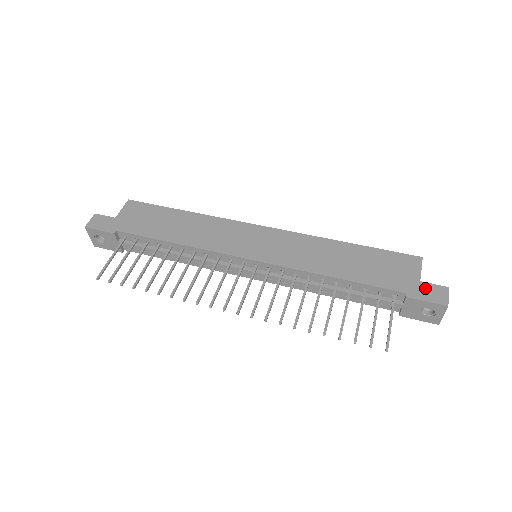
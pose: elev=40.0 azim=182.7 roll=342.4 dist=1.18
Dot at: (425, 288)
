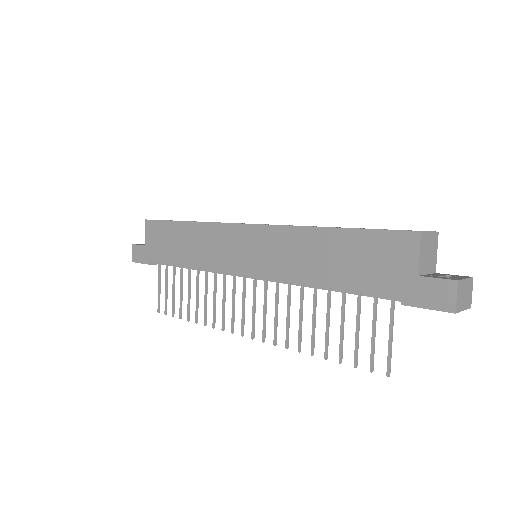
Dot at: (424, 287)
